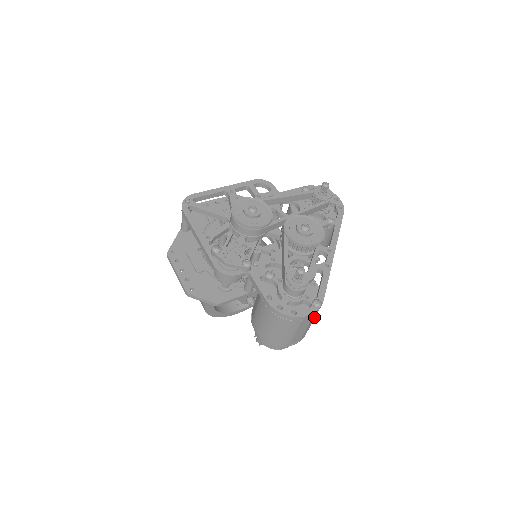
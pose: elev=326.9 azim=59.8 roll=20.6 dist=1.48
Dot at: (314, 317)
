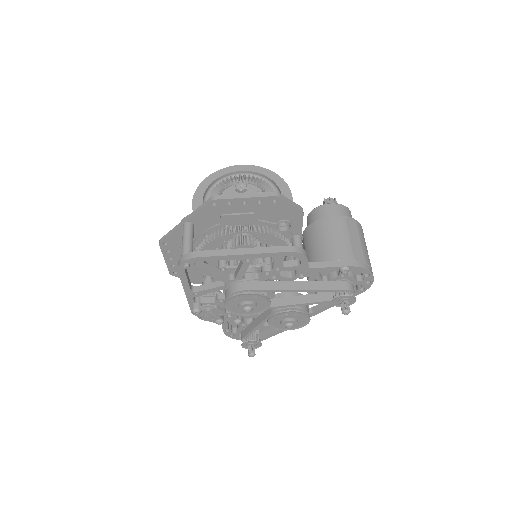
Dot at: occluded
